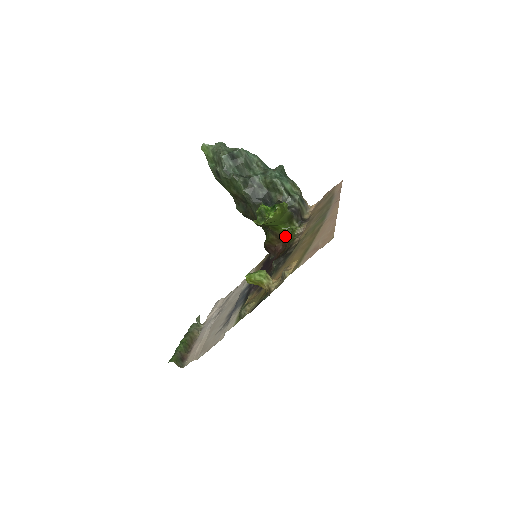
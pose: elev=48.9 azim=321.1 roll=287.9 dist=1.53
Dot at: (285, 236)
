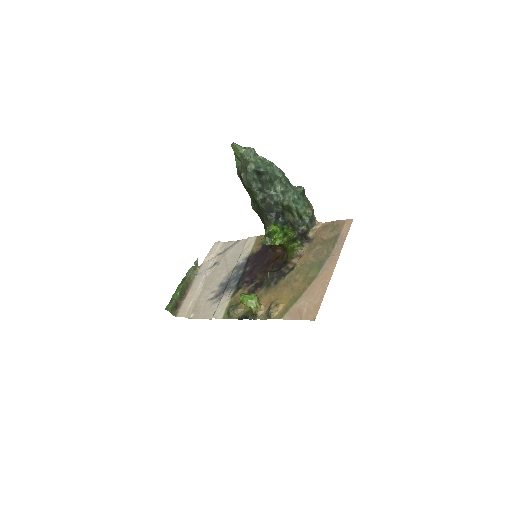
Dot at: (286, 248)
